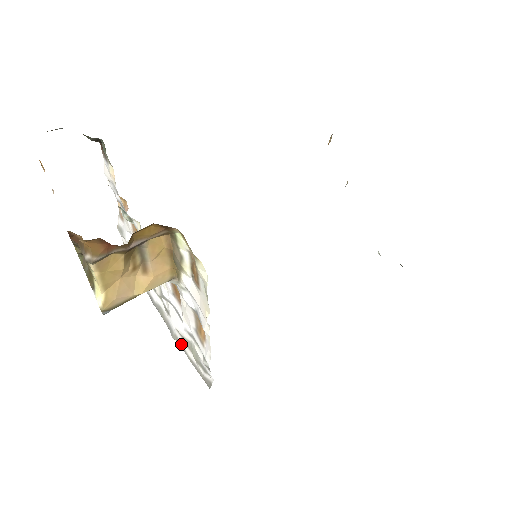
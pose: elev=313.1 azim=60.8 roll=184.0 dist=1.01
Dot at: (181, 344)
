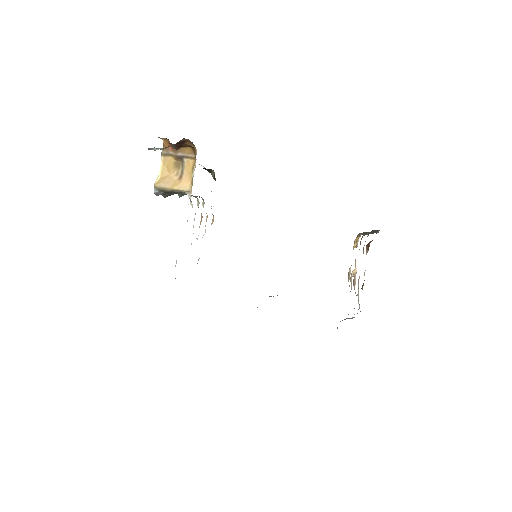
Dot at: occluded
